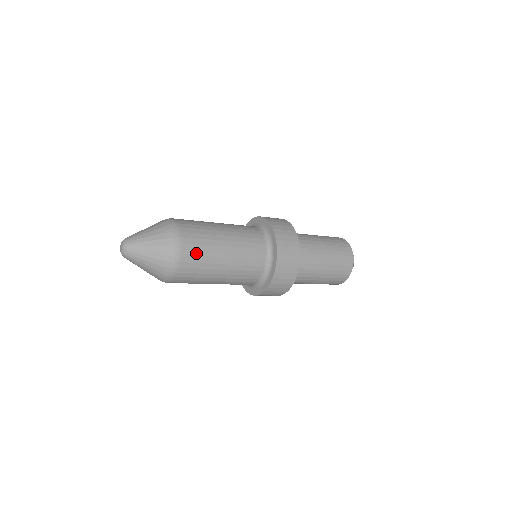
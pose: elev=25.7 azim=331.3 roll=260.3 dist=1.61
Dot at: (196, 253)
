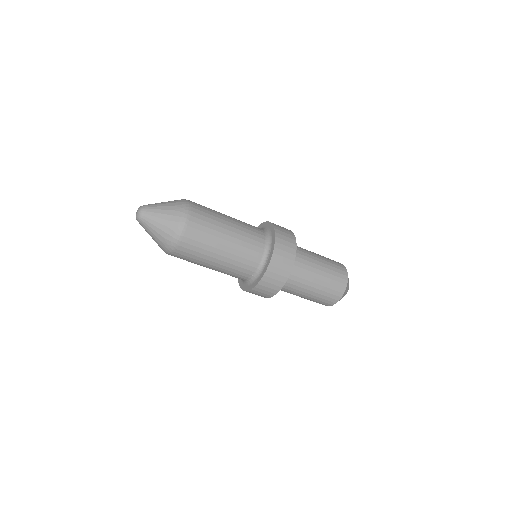
Dot at: (188, 254)
